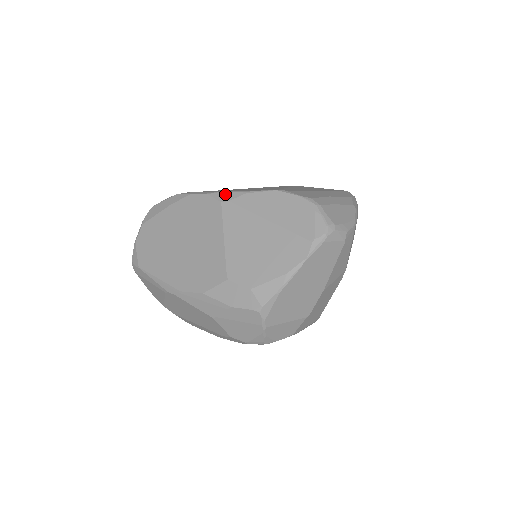
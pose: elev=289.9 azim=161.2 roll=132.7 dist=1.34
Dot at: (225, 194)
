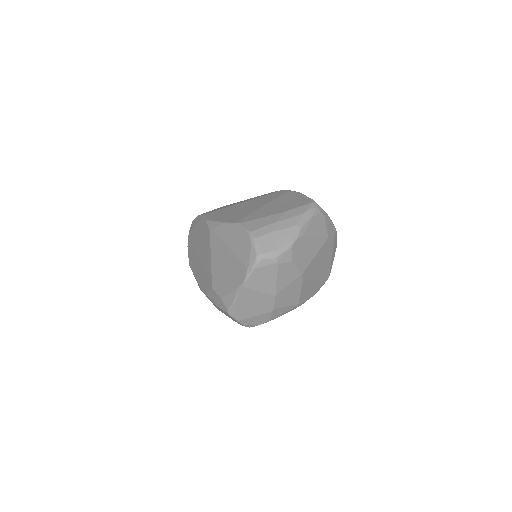
Dot at: (212, 223)
